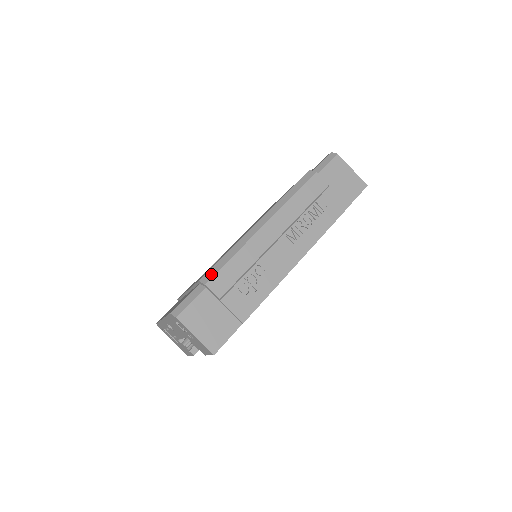
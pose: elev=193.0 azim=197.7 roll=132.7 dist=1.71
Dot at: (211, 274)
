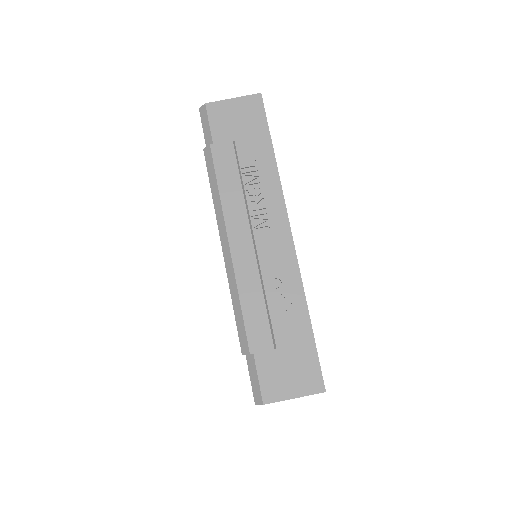
Dot at: (244, 339)
